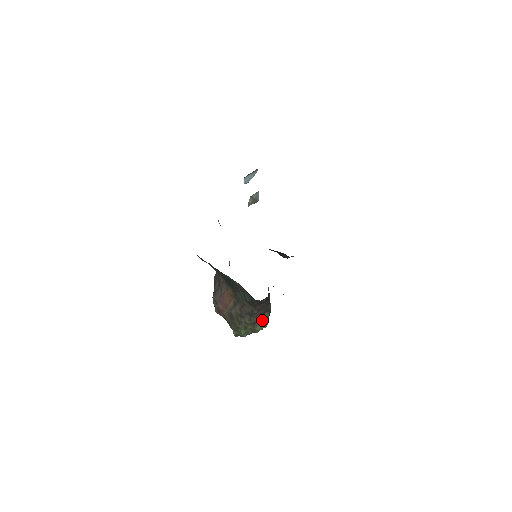
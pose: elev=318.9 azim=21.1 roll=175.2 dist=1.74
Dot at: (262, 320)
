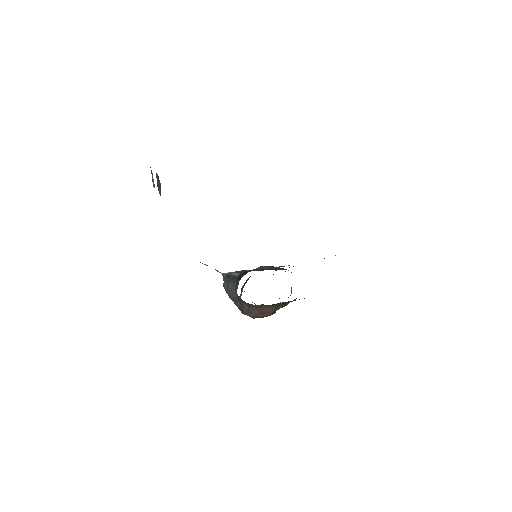
Dot at: (291, 288)
